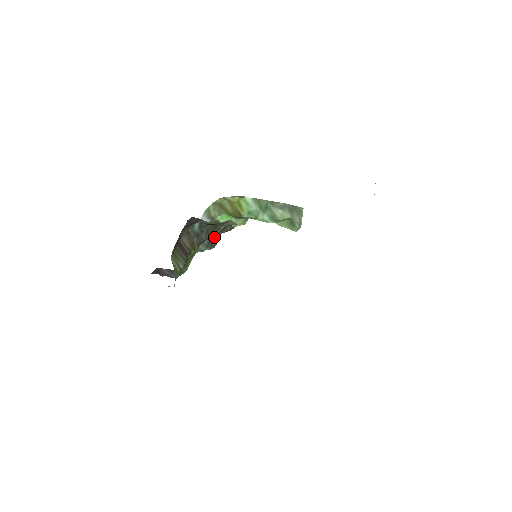
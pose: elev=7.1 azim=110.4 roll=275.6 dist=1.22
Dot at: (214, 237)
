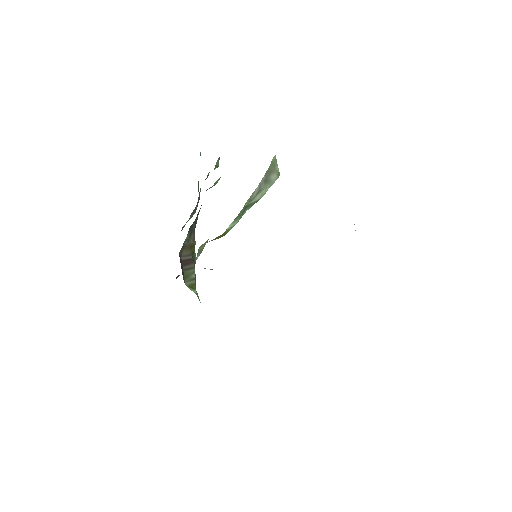
Dot at: (198, 199)
